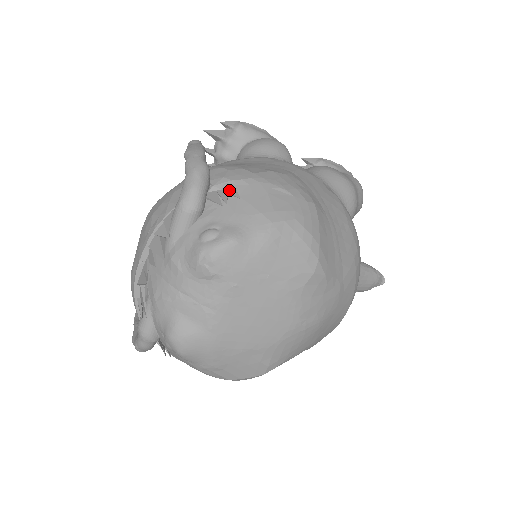
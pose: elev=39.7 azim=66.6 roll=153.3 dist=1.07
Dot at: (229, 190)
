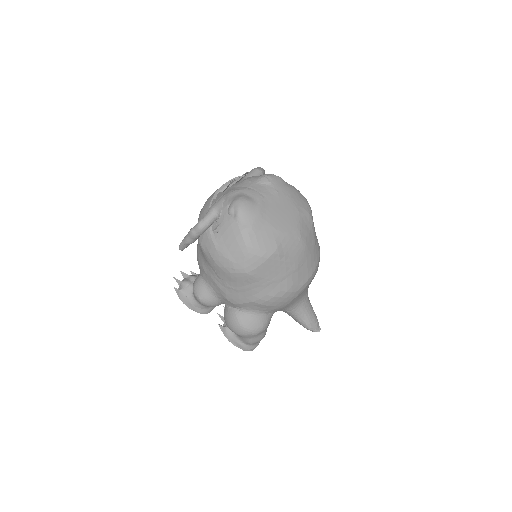
Dot at: occluded
